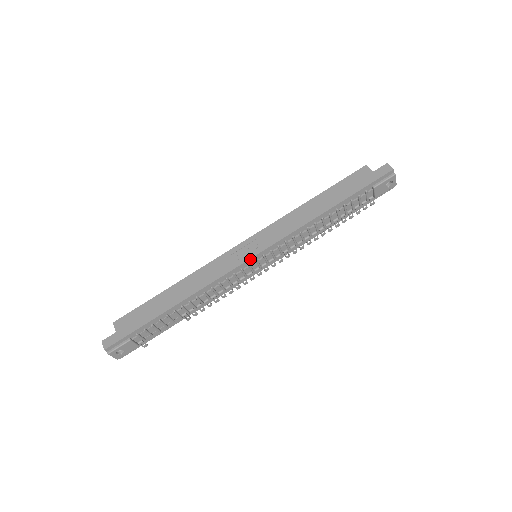
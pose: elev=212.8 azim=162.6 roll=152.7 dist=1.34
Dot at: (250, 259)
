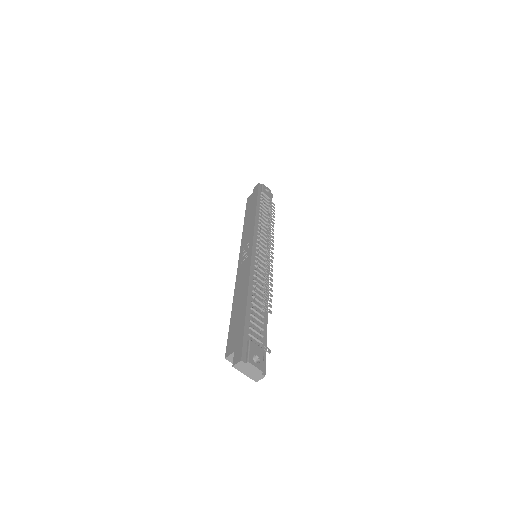
Dot at: (253, 248)
